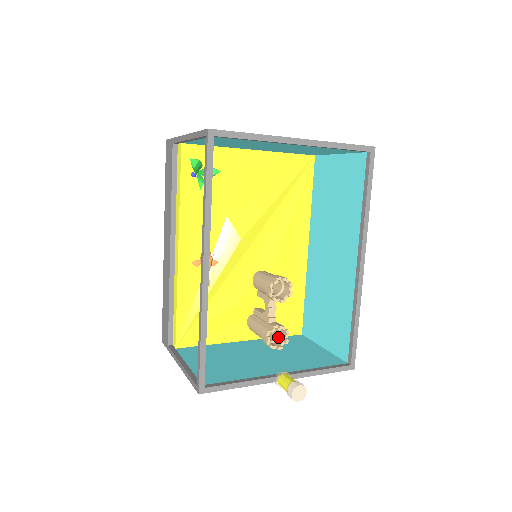
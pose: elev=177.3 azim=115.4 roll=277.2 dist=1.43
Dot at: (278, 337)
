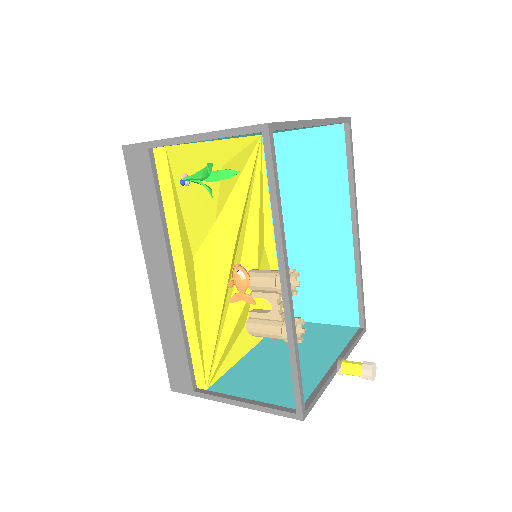
Dot at: occluded
